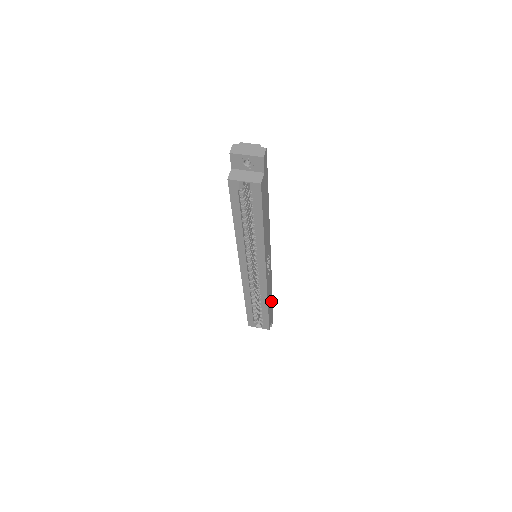
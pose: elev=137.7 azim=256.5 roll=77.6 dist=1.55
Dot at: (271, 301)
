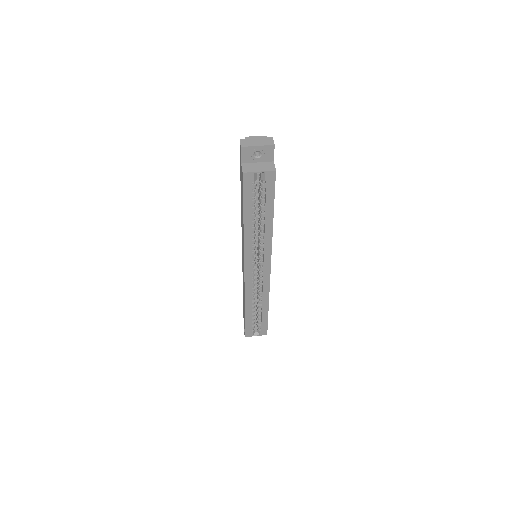
Dot at: occluded
